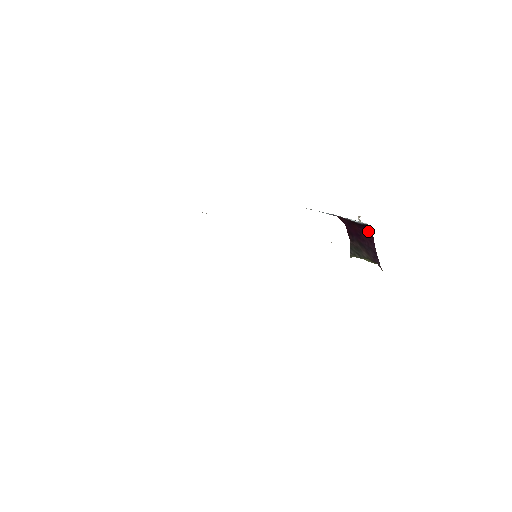
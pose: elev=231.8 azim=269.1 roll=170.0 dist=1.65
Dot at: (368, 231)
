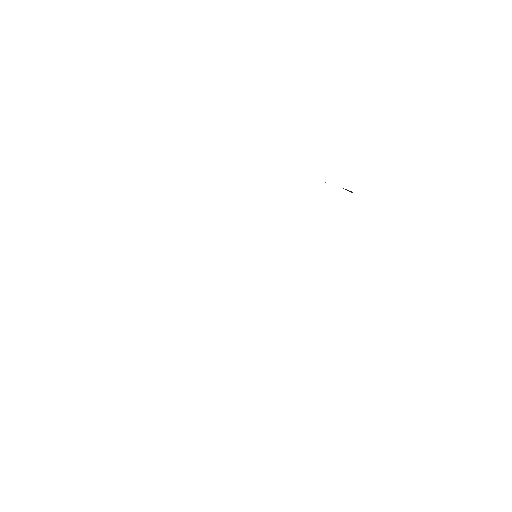
Dot at: occluded
